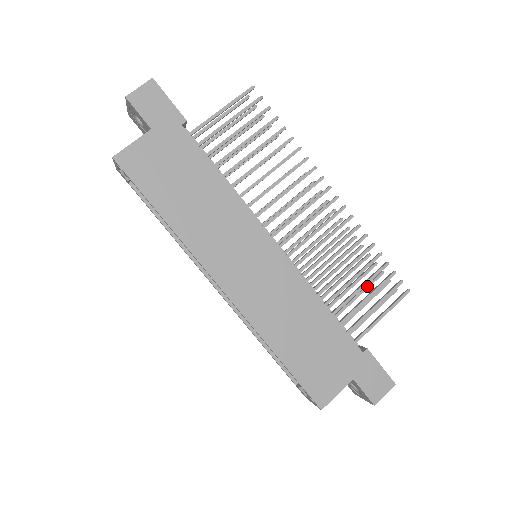
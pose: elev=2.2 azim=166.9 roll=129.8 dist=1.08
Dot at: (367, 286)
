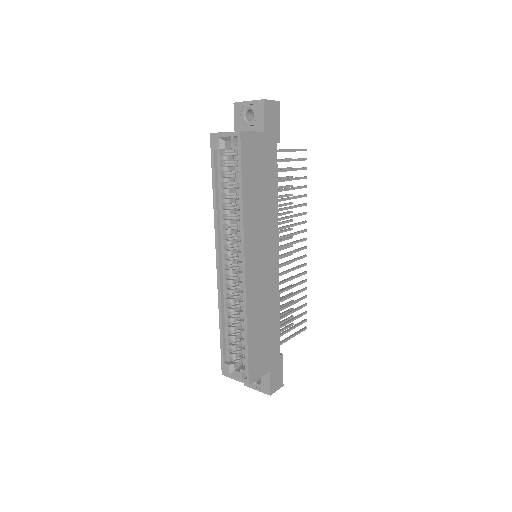
Dot at: (284, 313)
